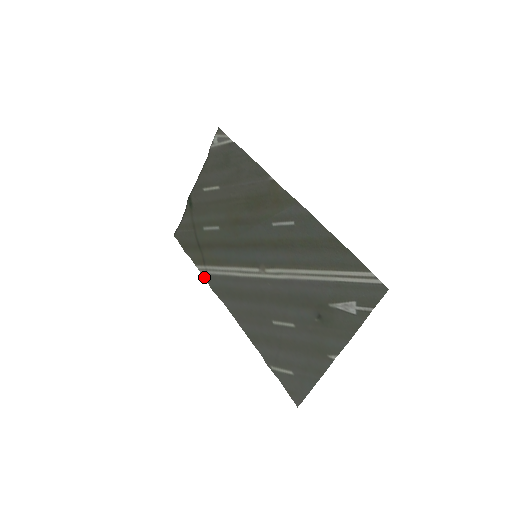
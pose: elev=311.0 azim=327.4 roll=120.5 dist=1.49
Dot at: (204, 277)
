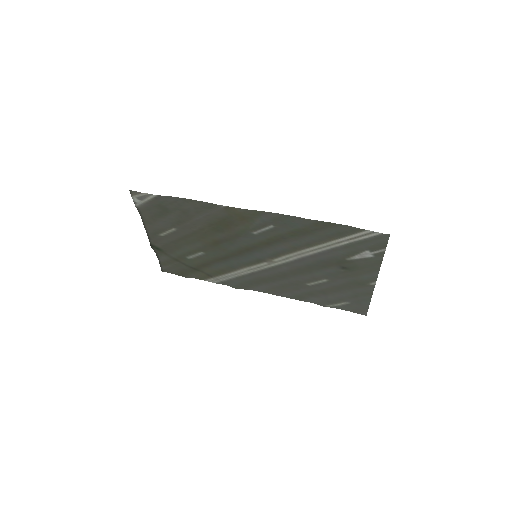
Dot at: occluded
